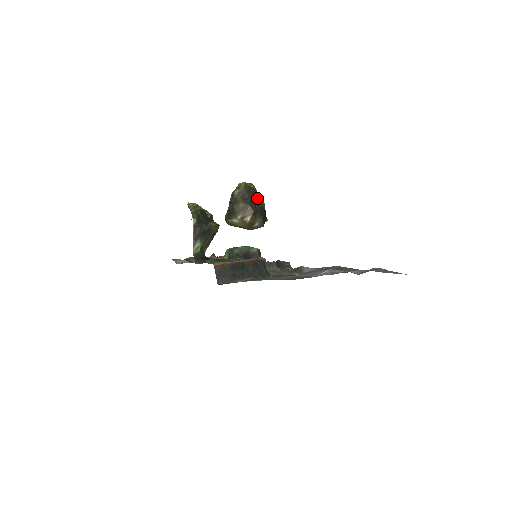
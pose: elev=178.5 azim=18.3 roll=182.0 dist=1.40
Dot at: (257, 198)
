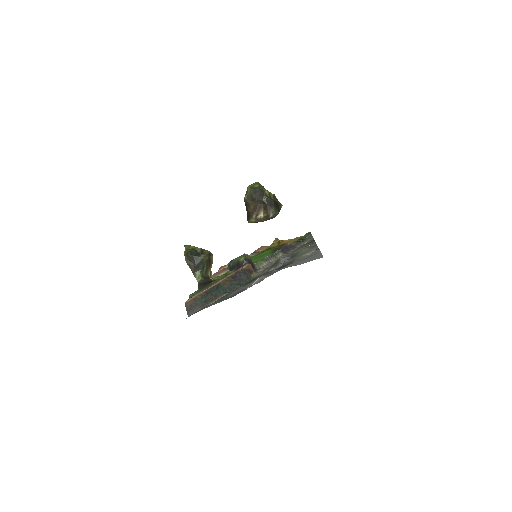
Dot at: (263, 194)
